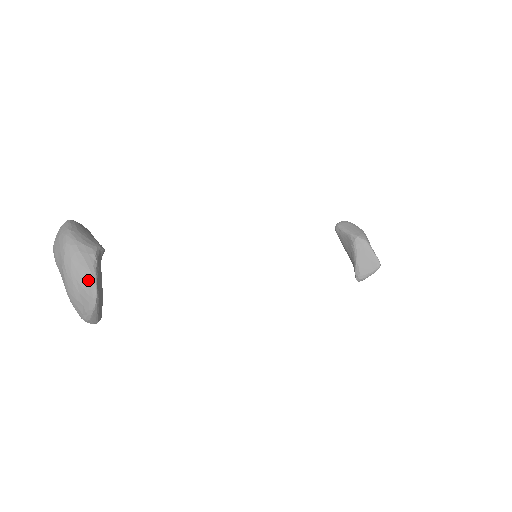
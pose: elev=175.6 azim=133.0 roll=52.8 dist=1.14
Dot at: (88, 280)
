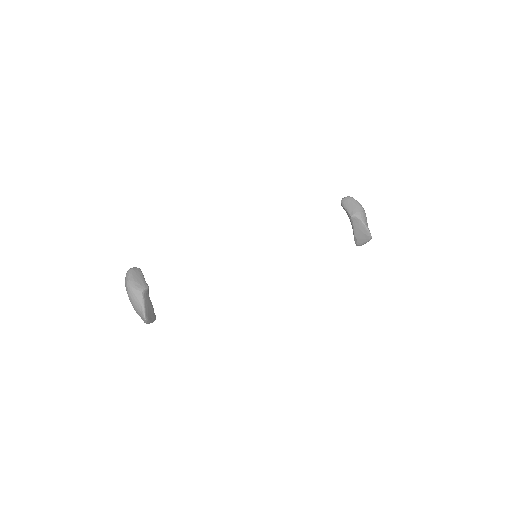
Dot at: (140, 309)
